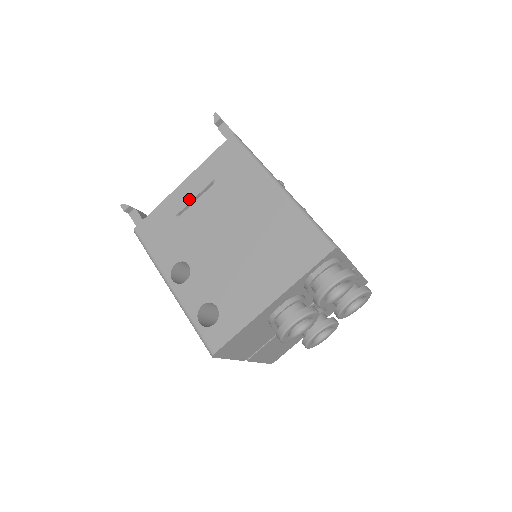
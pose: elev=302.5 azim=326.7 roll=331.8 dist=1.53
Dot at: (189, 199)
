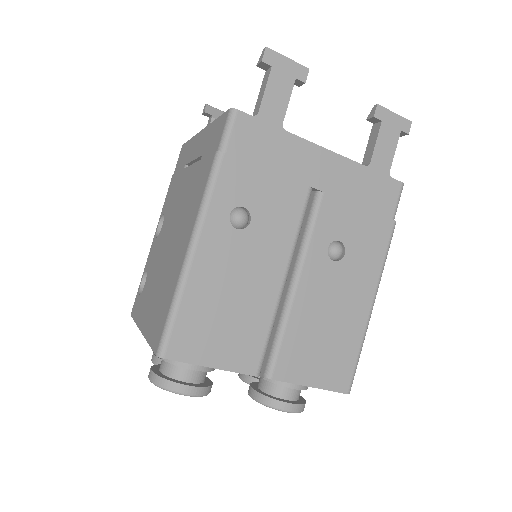
Dot at: (192, 157)
